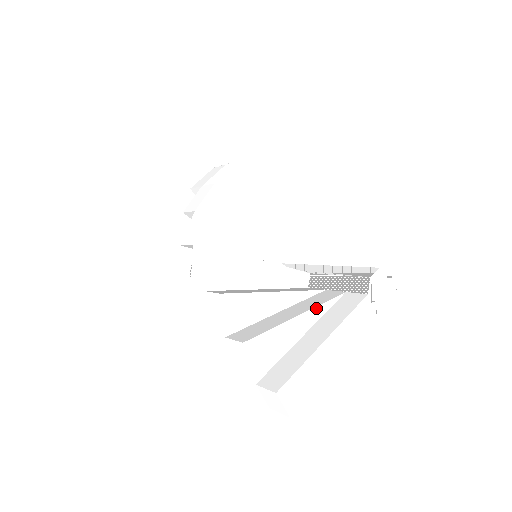
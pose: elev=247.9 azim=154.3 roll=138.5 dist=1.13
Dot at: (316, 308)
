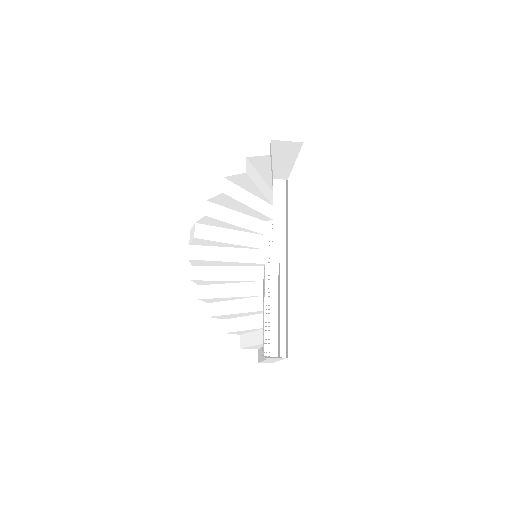
Dot at: (259, 345)
